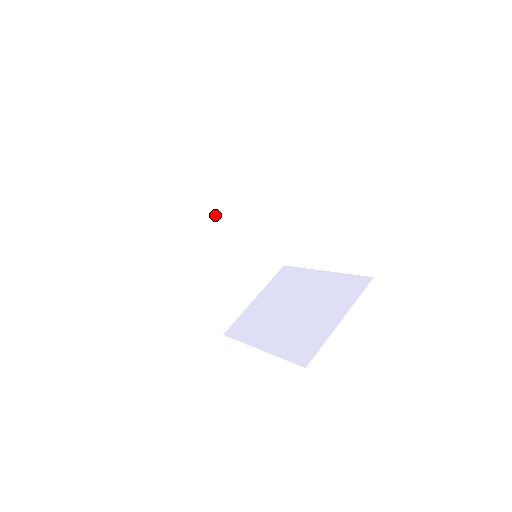
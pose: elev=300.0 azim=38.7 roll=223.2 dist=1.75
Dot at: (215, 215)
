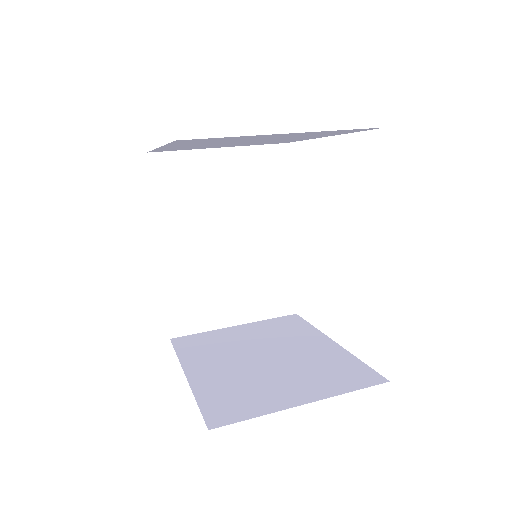
Dot at: (250, 196)
